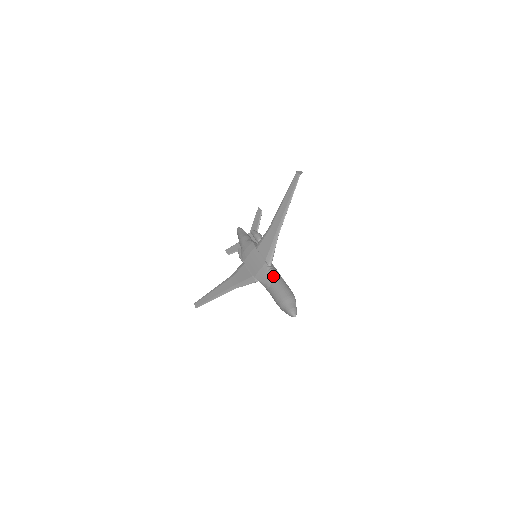
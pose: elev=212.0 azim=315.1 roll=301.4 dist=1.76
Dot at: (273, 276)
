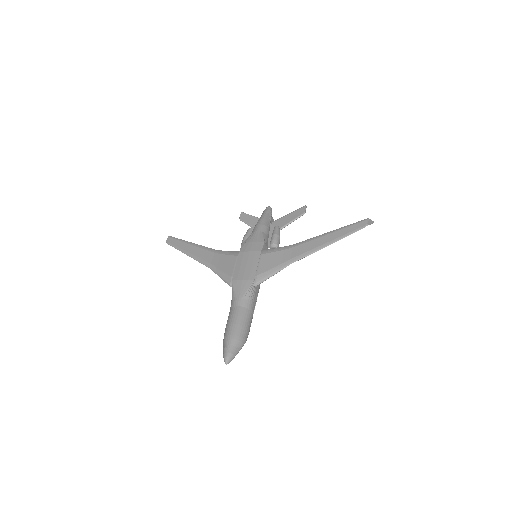
Dot at: (247, 300)
